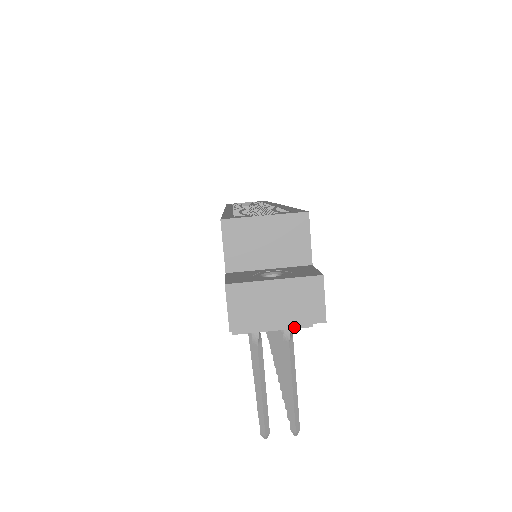
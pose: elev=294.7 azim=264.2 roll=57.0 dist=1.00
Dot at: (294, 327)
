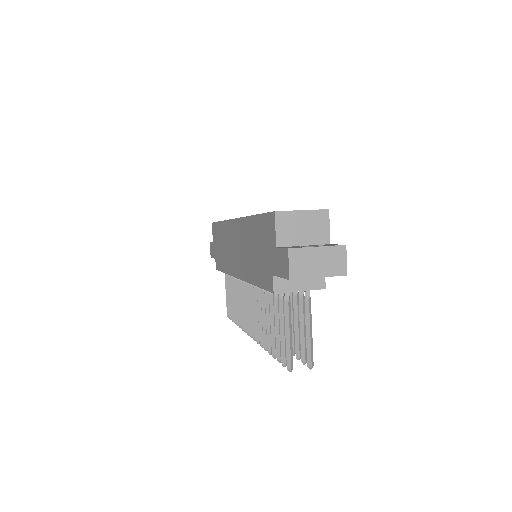
Dot at: (314, 289)
